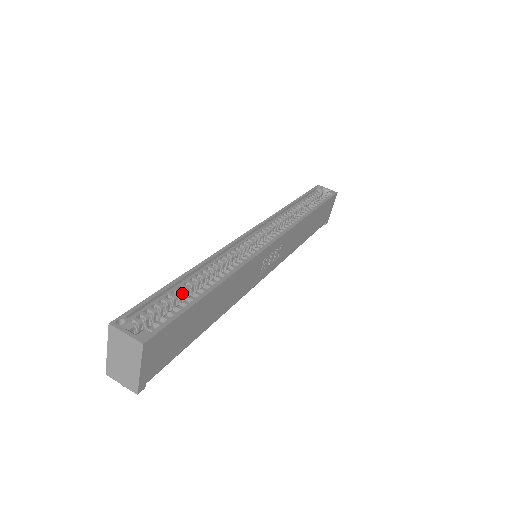
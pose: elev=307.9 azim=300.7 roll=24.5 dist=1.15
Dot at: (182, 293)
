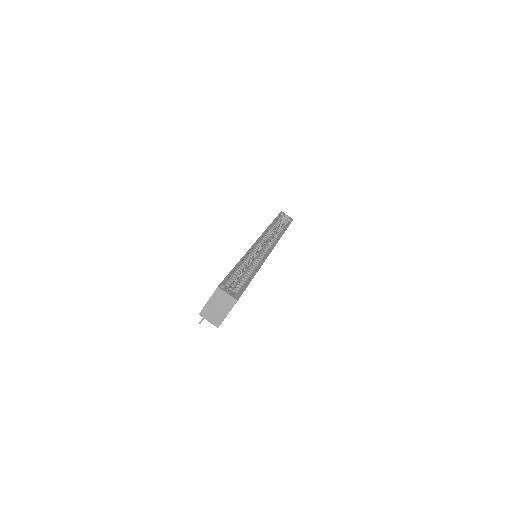
Dot at: occluded
